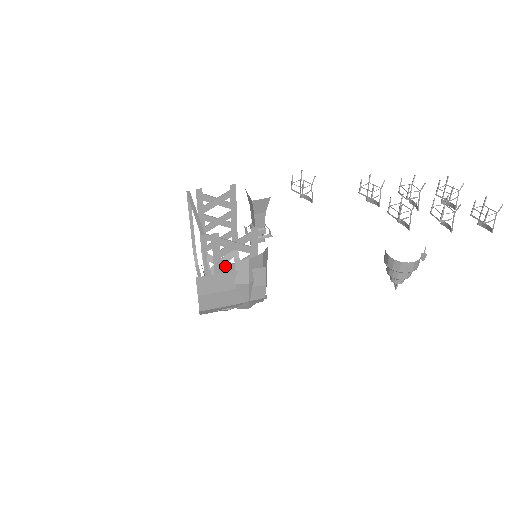
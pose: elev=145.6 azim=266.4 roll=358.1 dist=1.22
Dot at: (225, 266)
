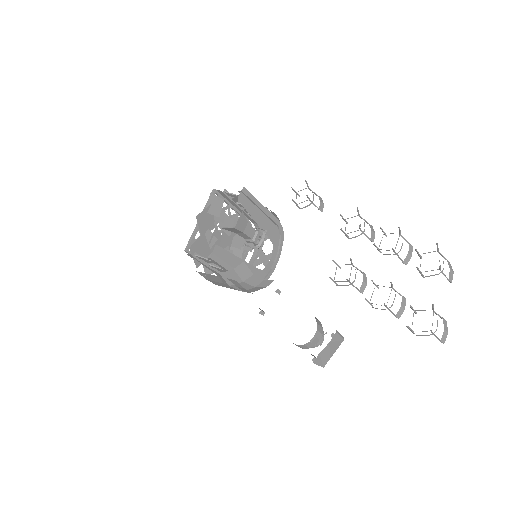
Dot at: (215, 268)
